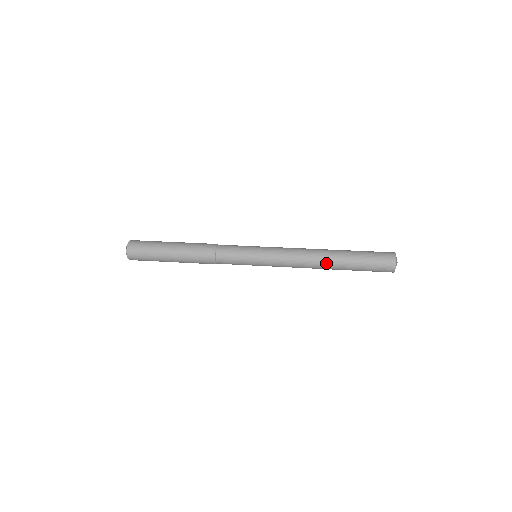
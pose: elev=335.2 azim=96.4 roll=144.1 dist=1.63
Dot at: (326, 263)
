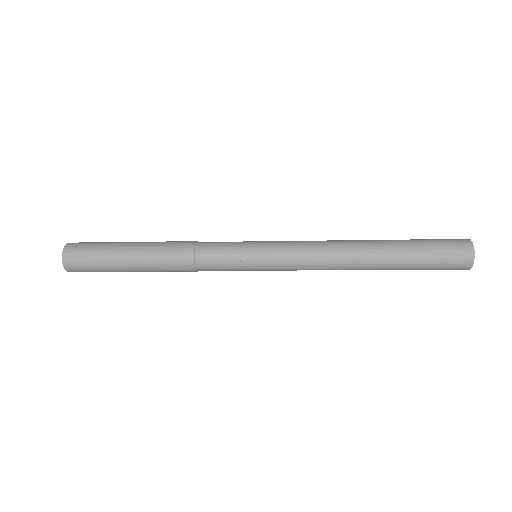
Dot at: (364, 250)
